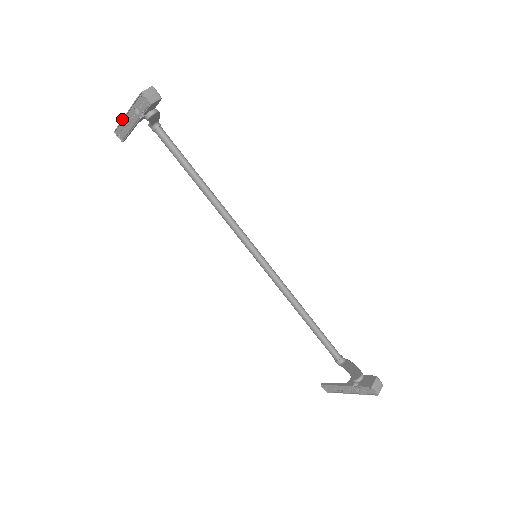
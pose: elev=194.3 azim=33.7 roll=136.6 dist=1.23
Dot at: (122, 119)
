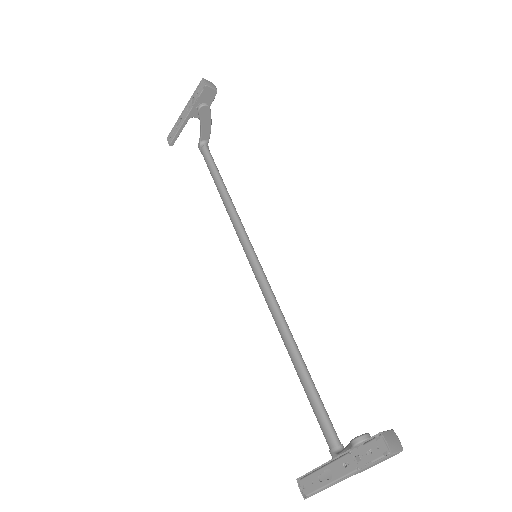
Dot at: (178, 118)
